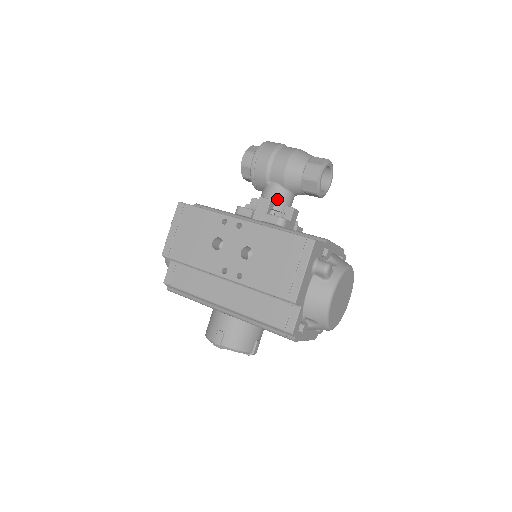
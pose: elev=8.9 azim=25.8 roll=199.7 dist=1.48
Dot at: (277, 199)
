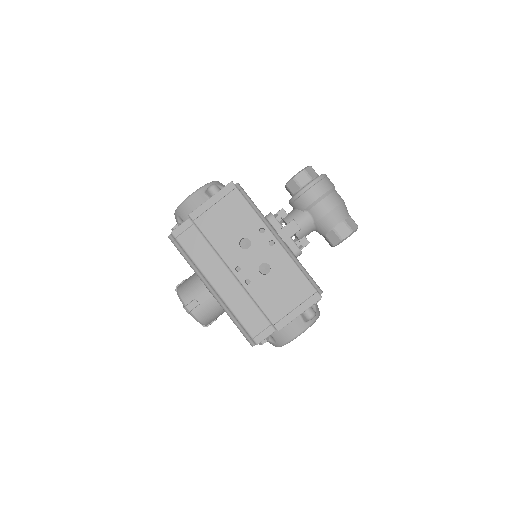
Dot at: (303, 228)
